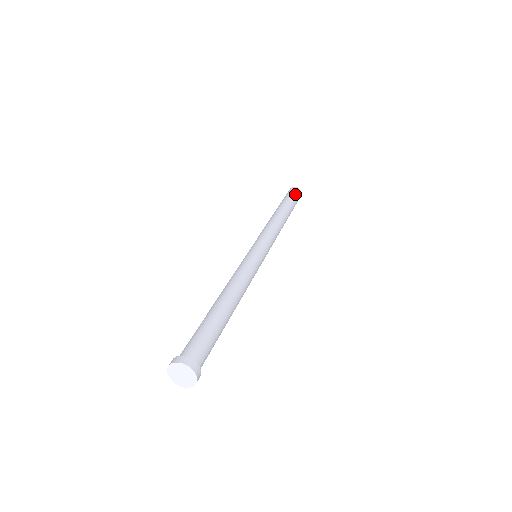
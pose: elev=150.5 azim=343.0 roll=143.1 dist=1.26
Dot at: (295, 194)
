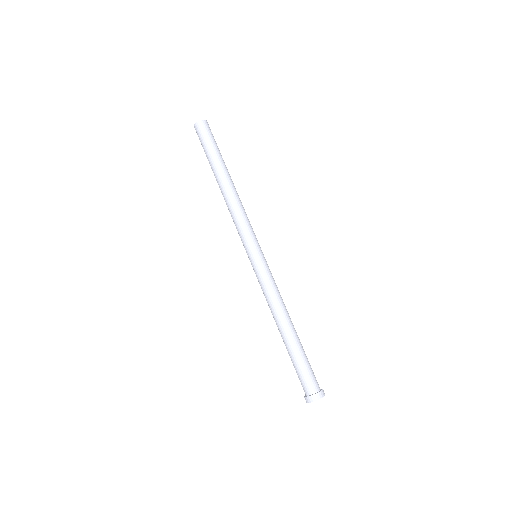
Dot at: occluded
